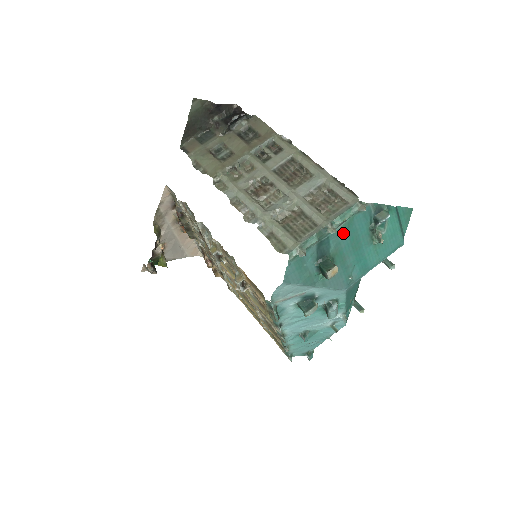
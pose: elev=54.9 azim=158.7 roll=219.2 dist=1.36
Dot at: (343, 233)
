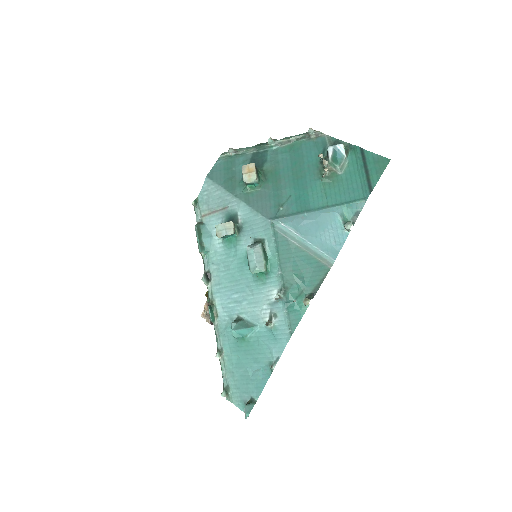
Dot at: (285, 154)
